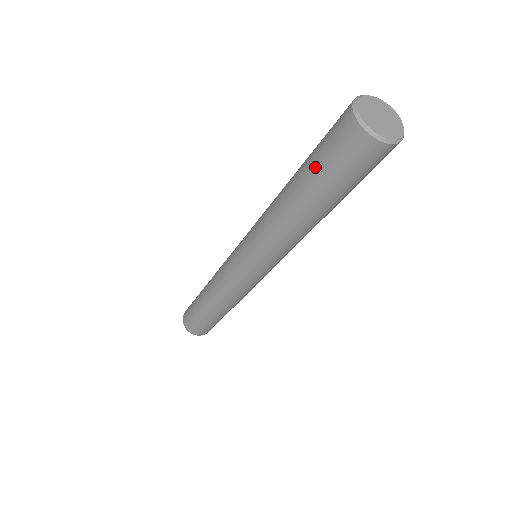
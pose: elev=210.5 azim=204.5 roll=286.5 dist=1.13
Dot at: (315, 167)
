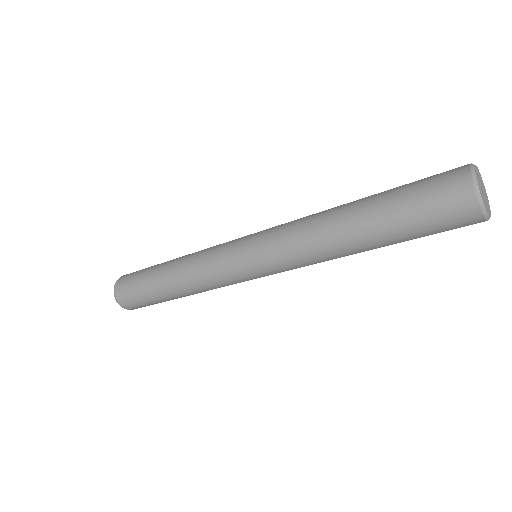
Dot at: (399, 201)
